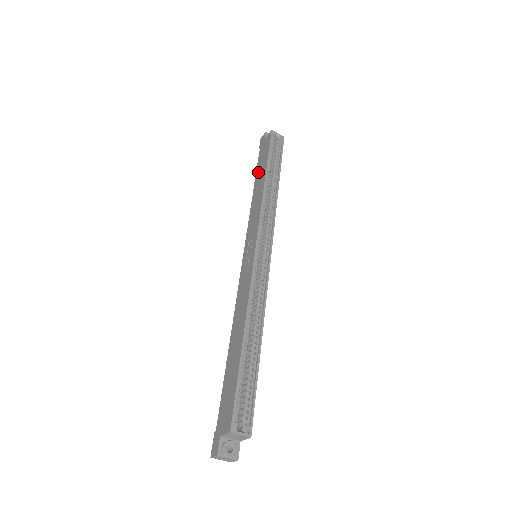
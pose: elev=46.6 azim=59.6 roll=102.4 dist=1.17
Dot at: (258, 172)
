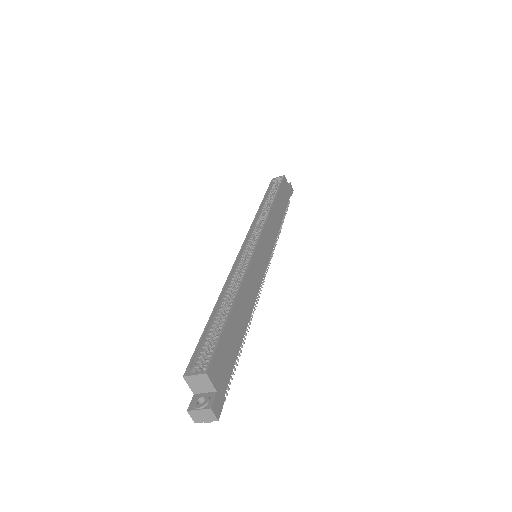
Dot at: occluded
